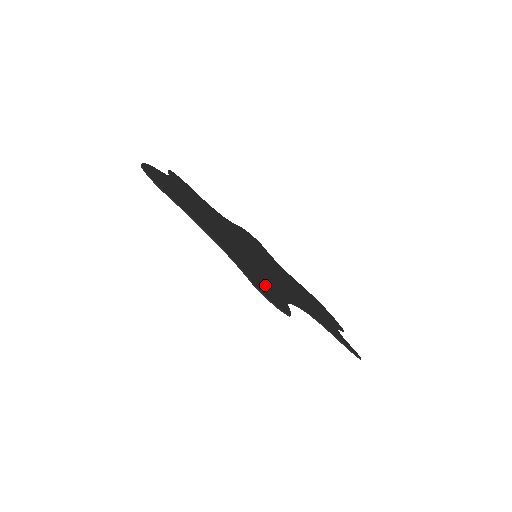
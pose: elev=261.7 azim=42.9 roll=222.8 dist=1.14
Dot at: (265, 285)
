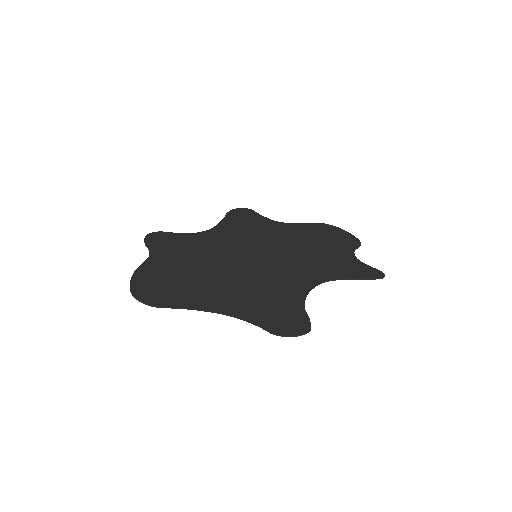
Dot at: (279, 311)
